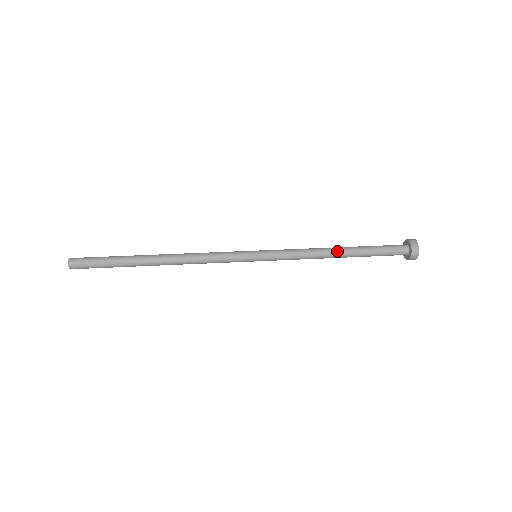
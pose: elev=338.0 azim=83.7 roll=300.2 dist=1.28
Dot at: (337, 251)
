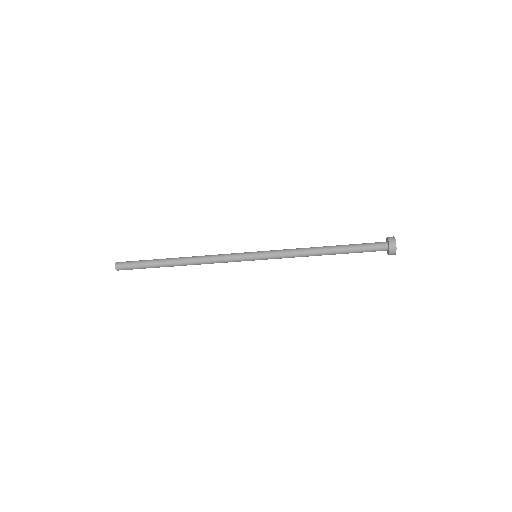
Dot at: (323, 247)
